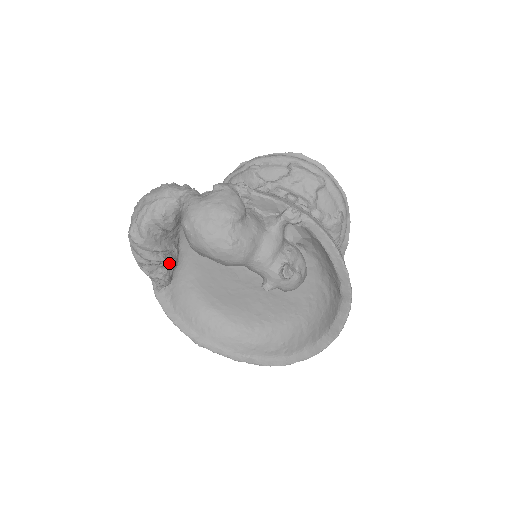
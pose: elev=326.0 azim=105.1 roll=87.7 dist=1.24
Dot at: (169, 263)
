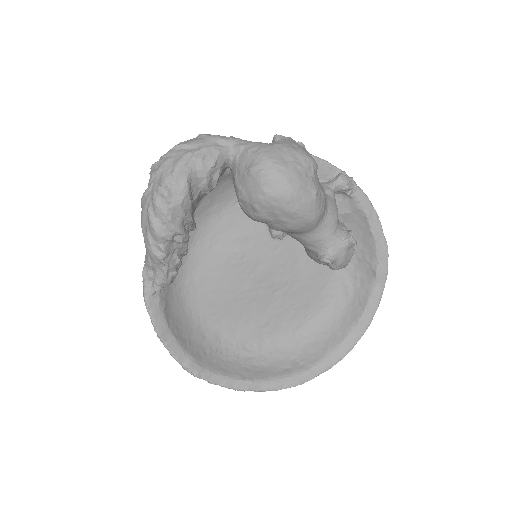
Dot at: (187, 245)
